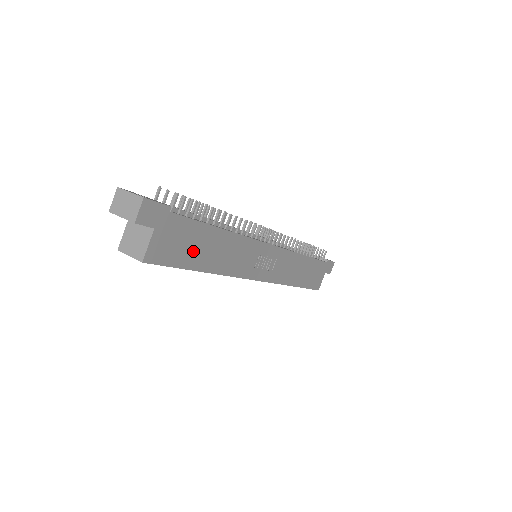
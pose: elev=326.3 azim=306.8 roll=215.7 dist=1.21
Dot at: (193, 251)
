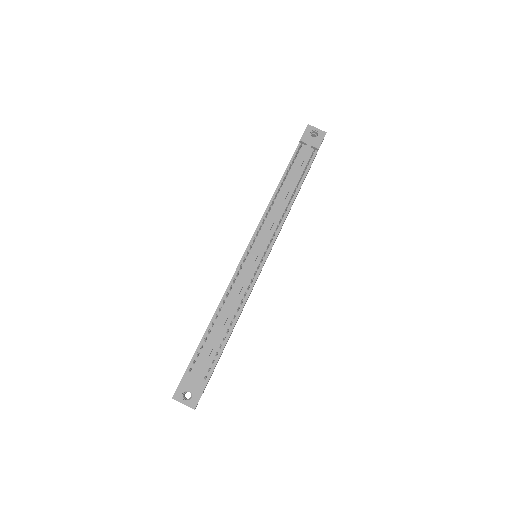
Dot at: occluded
